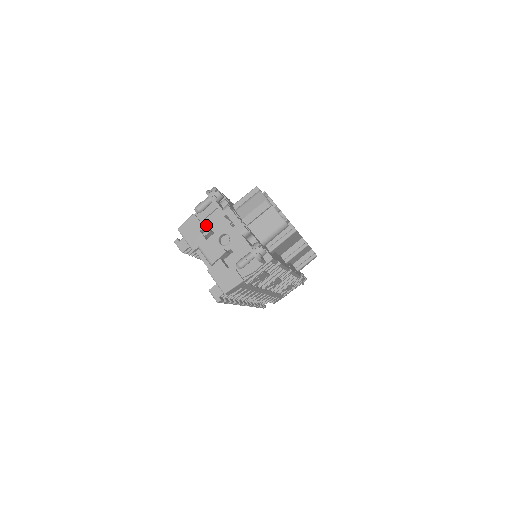
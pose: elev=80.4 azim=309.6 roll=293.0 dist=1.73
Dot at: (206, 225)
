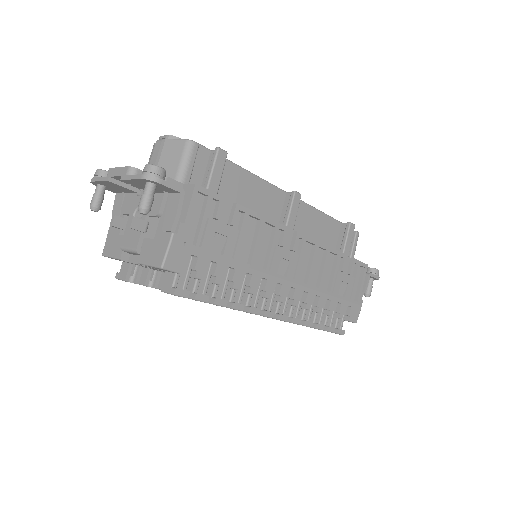
Dot at: occluded
